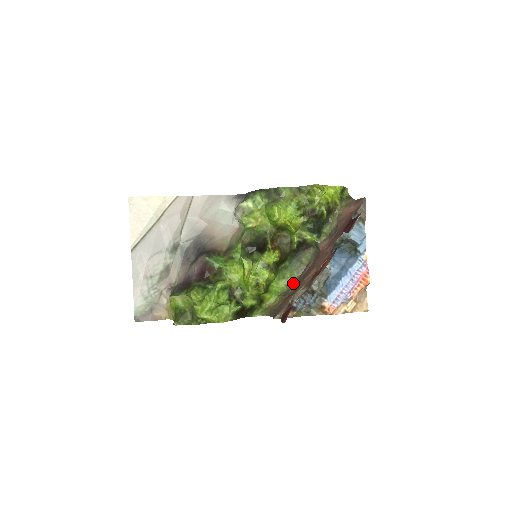
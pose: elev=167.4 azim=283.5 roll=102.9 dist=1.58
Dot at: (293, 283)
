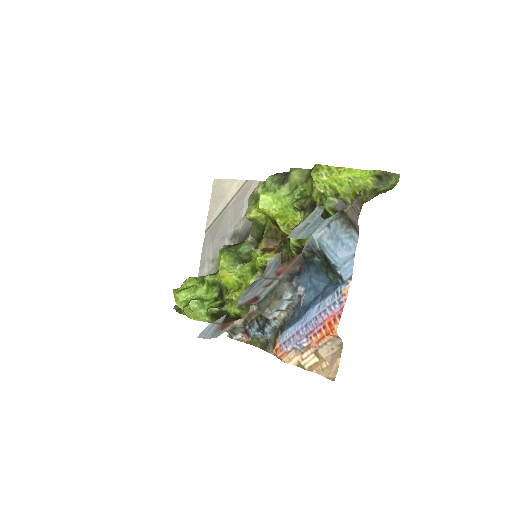
Dot at: occluded
